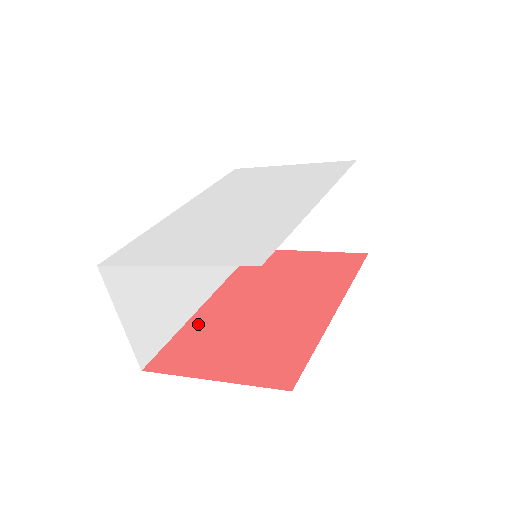
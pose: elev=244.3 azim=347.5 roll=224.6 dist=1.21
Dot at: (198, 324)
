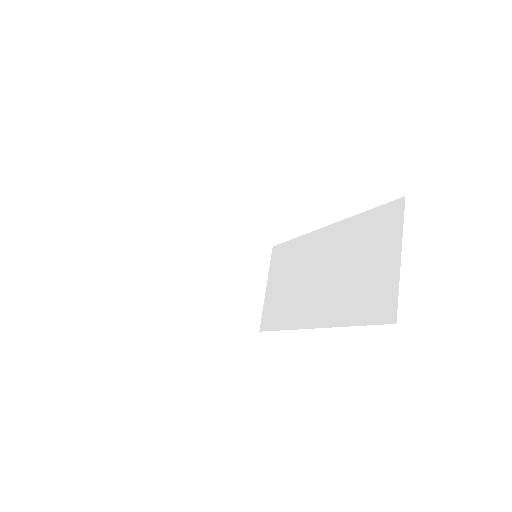
Dot at: occluded
